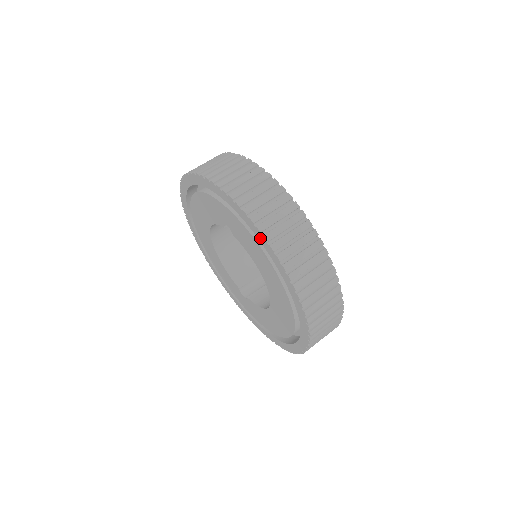
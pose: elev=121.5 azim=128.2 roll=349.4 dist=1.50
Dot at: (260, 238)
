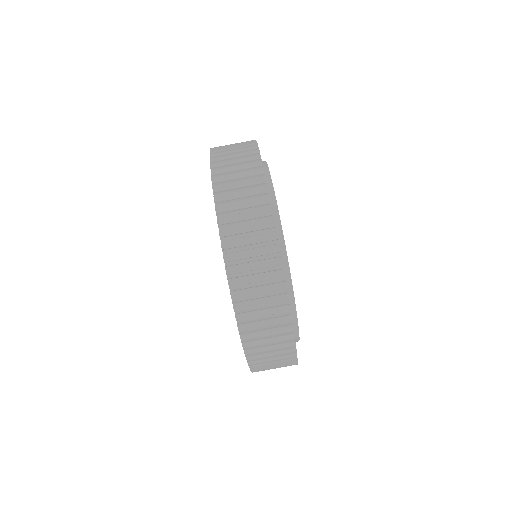
Dot at: occluded
